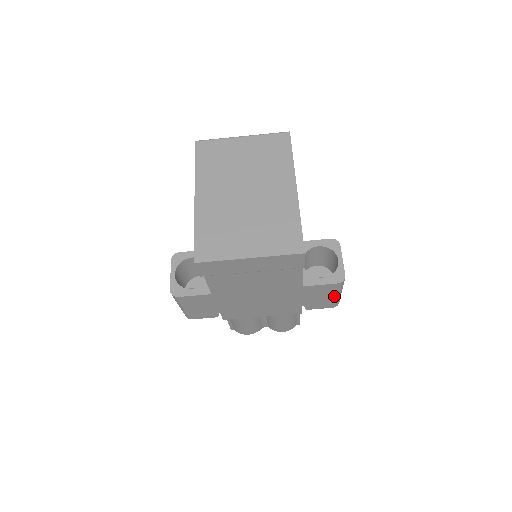
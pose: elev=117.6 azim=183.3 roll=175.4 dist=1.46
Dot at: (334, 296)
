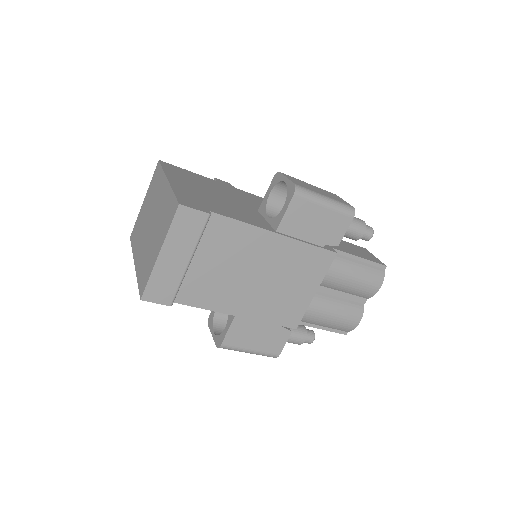
Dot at: (324, 208)
